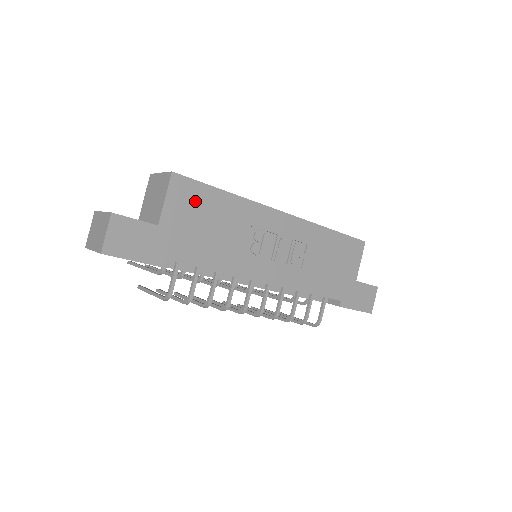
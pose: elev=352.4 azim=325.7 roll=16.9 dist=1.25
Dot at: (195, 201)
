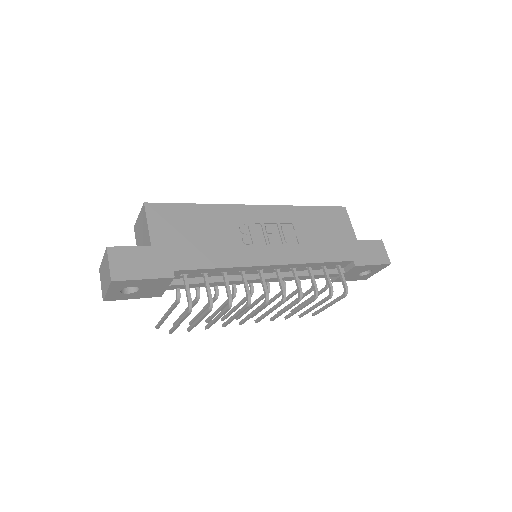
Dot at: (174, 218)
